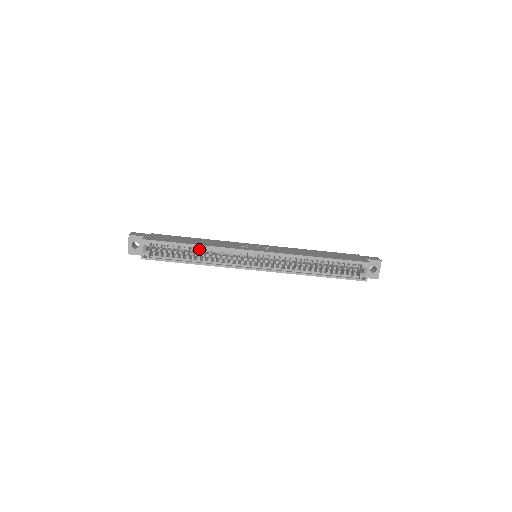
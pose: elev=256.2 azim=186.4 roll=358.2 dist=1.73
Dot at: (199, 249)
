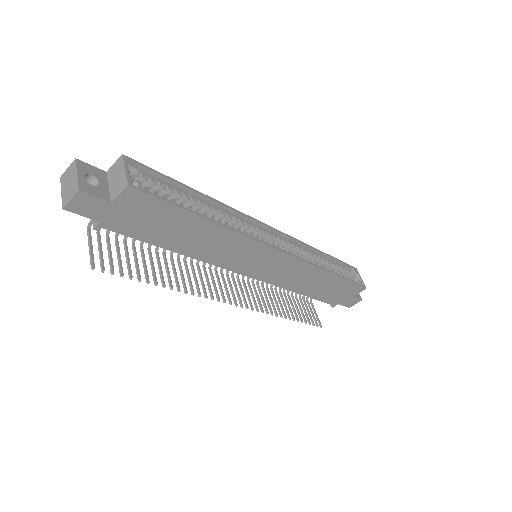
Dot at: (208, 205)
